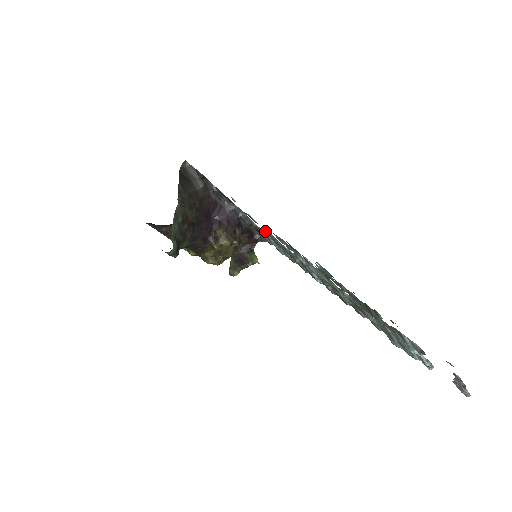
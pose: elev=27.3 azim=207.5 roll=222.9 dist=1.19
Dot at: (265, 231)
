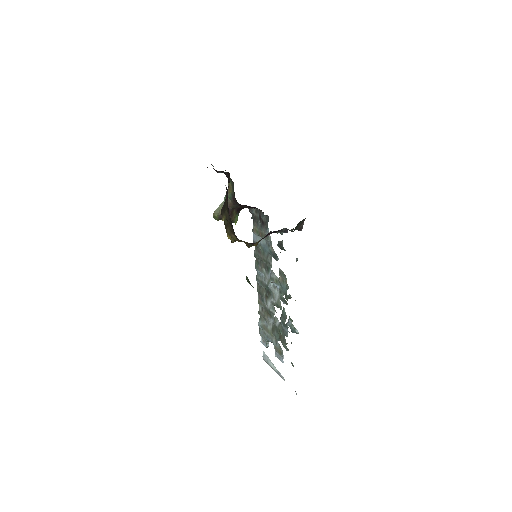
Dot at: occluded
